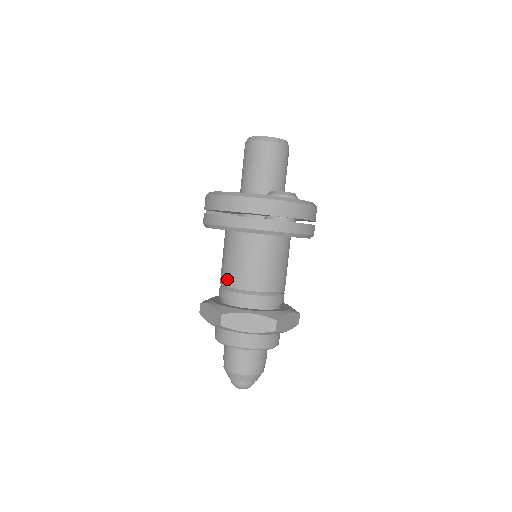
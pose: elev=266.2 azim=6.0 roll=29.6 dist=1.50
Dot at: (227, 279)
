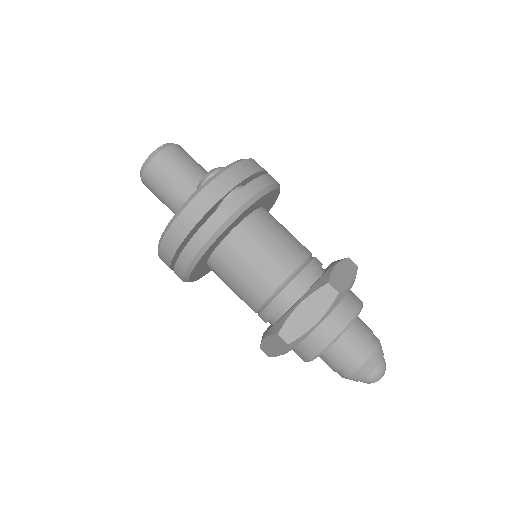
Dot at: (252, 301)
